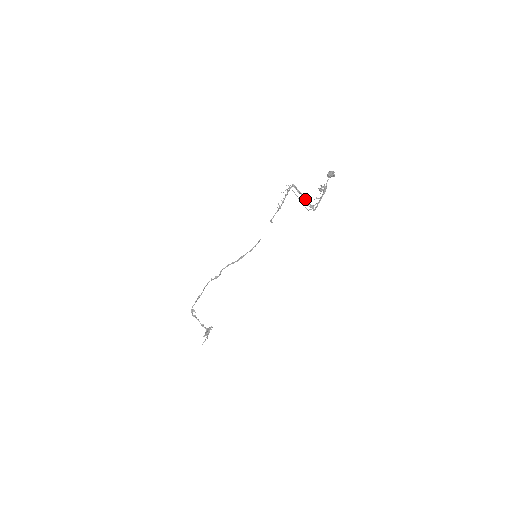
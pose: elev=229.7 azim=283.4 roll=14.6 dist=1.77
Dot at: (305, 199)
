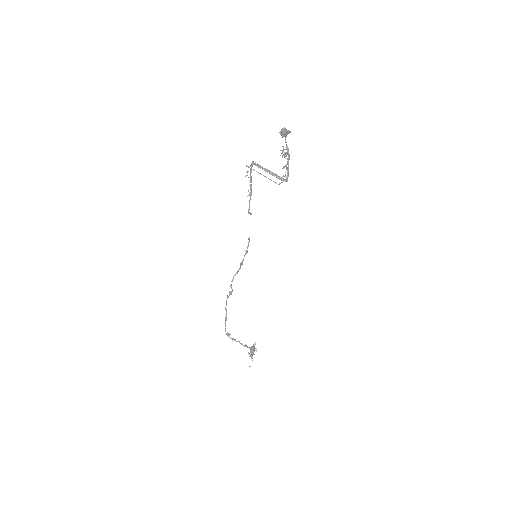
Dot at: (272, 173)
